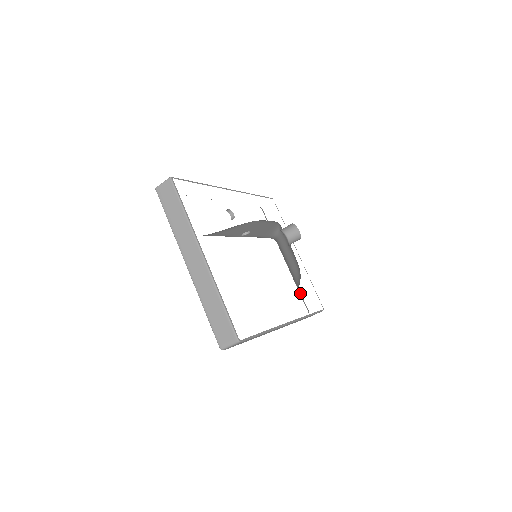
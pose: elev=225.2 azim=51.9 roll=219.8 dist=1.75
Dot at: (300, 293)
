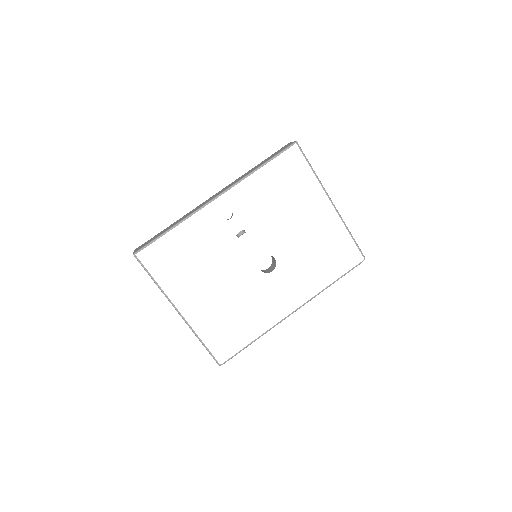
Dot at: occluded
